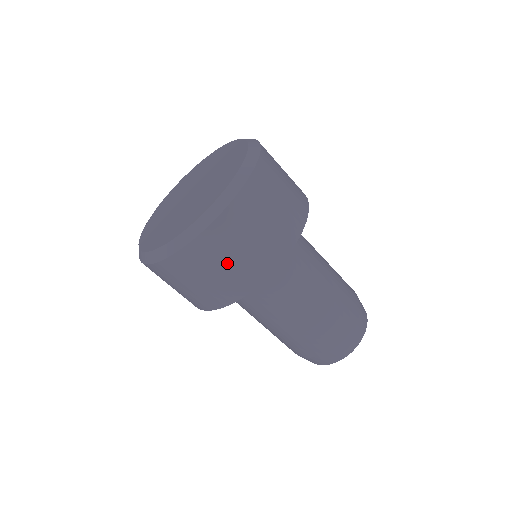
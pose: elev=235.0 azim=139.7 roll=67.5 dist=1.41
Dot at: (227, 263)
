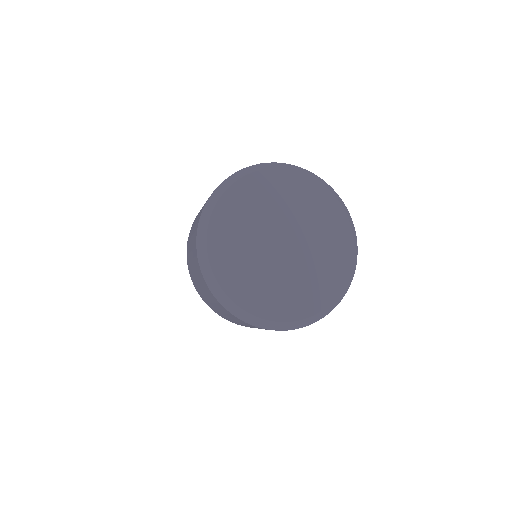
Dot at: occluded
